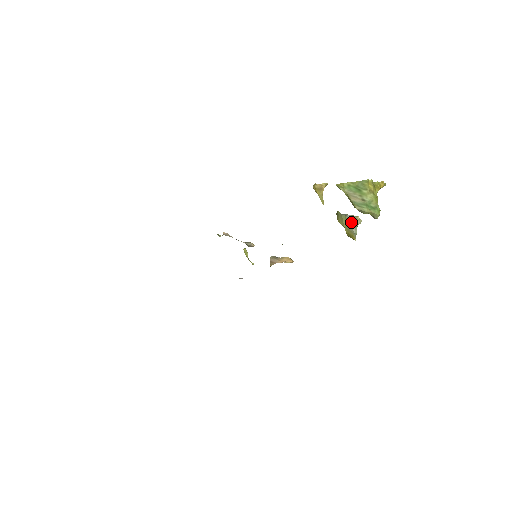
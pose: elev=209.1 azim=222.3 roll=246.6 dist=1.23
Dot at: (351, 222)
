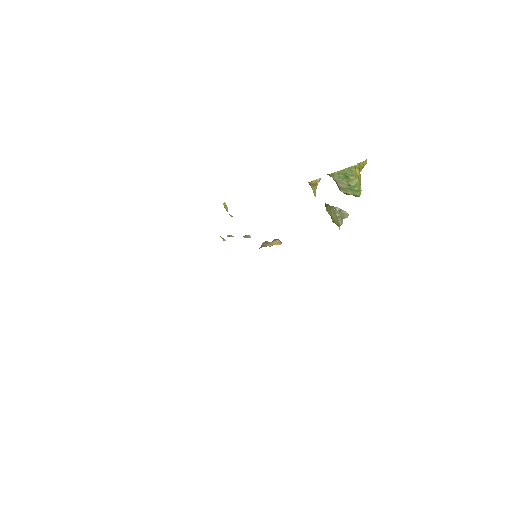
Dot at: (339, 215)
